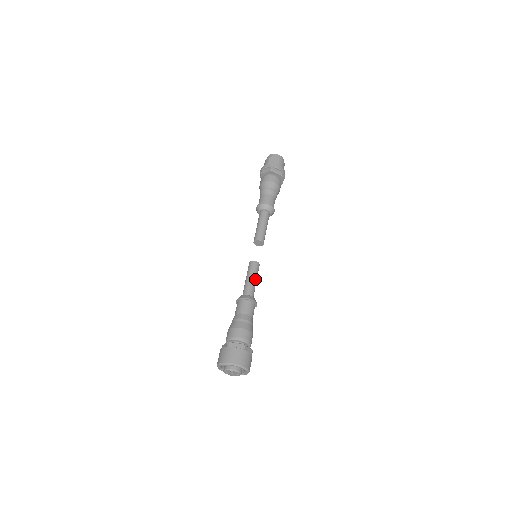
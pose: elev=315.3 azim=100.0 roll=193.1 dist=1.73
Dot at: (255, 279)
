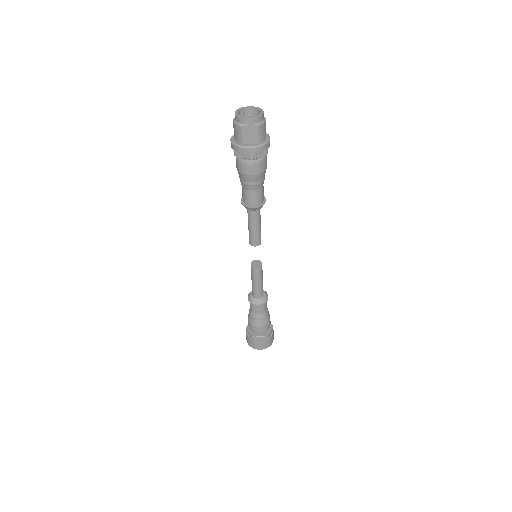
Dot at: (262, 281)
